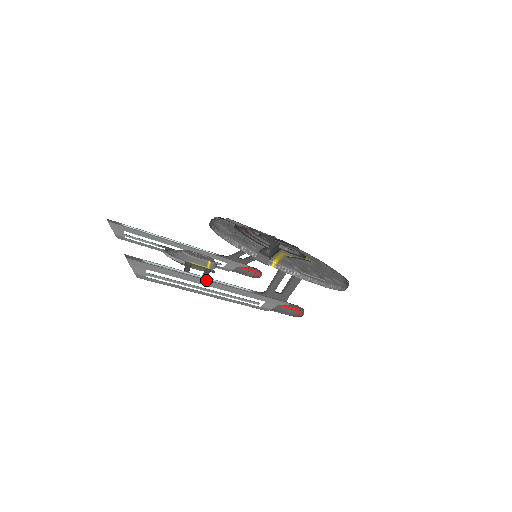
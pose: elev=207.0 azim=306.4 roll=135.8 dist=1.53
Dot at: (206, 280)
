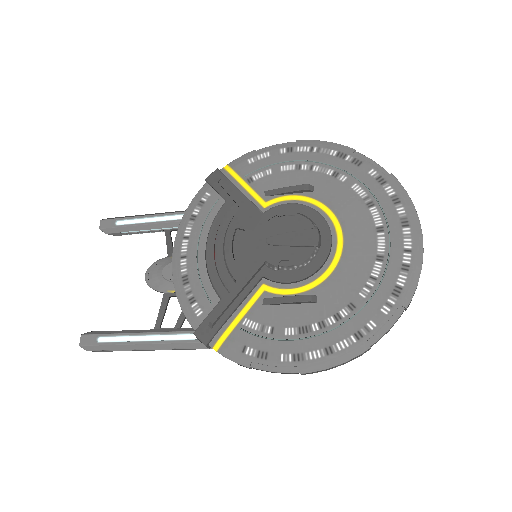
Dot at: (167, 343)
